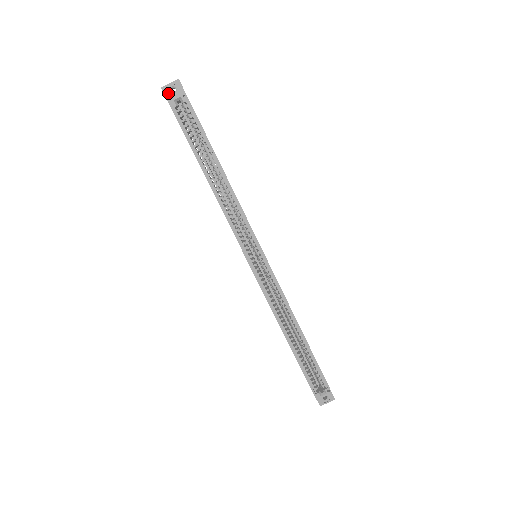
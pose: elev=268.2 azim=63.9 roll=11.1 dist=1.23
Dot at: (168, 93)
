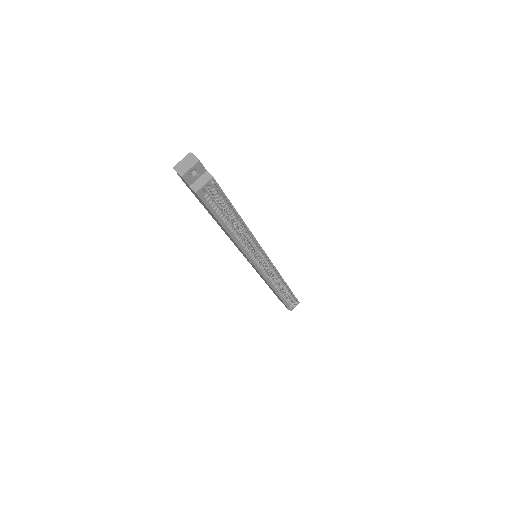
Dot at: (189, 178)
